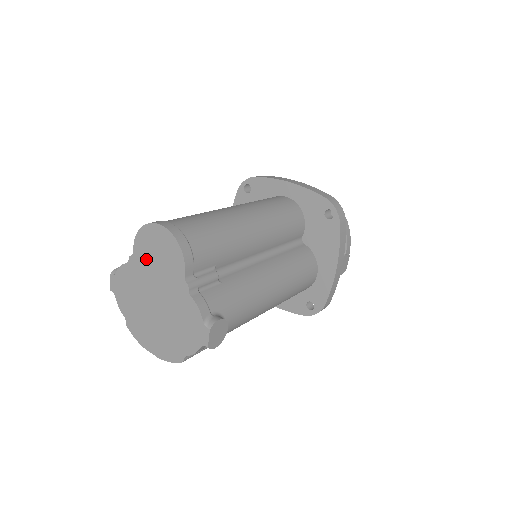
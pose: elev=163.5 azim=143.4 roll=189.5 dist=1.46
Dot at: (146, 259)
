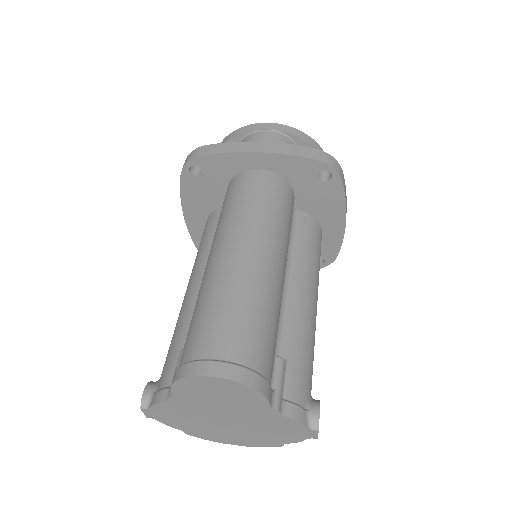
Dot at: (199, 399)
